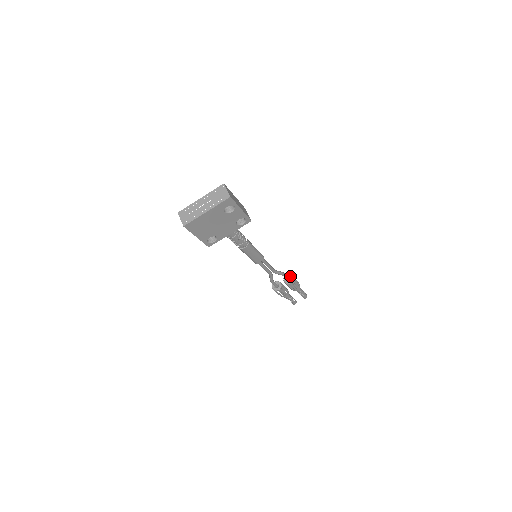
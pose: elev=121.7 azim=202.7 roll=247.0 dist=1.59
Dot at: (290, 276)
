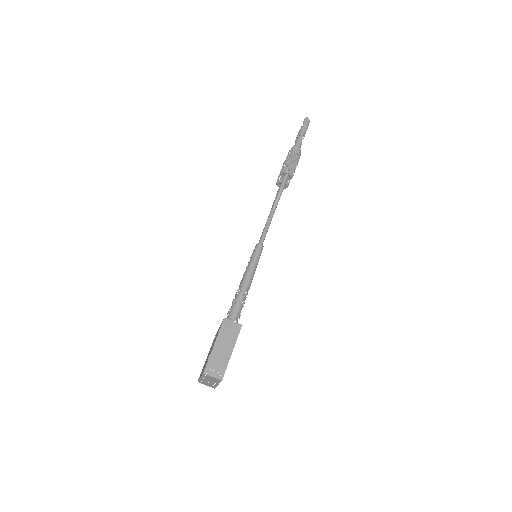
Dot at: (286, 174)
